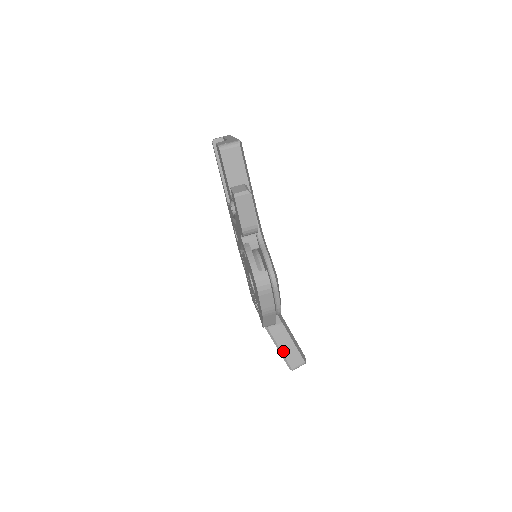
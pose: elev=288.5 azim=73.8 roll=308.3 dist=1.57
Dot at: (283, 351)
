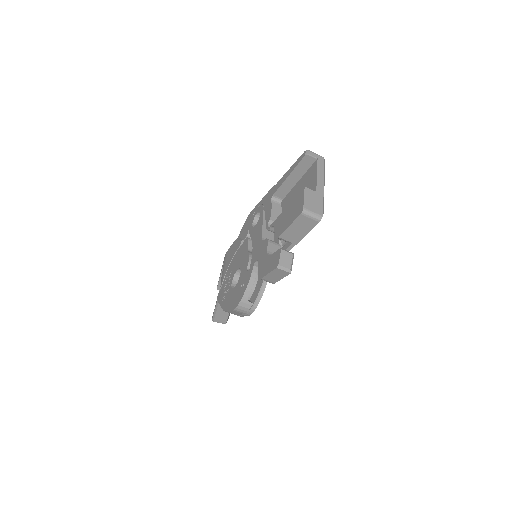
Dot at: (218, 311)
